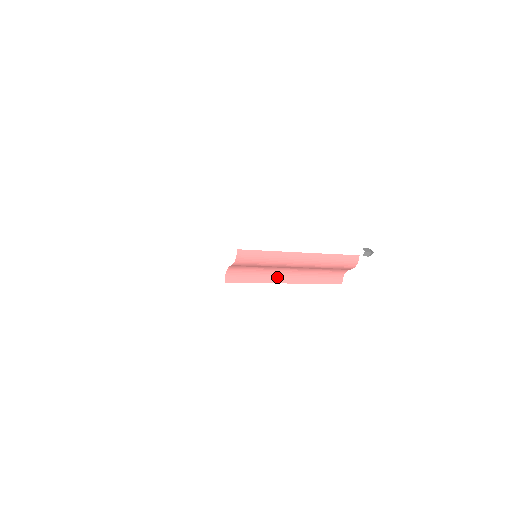
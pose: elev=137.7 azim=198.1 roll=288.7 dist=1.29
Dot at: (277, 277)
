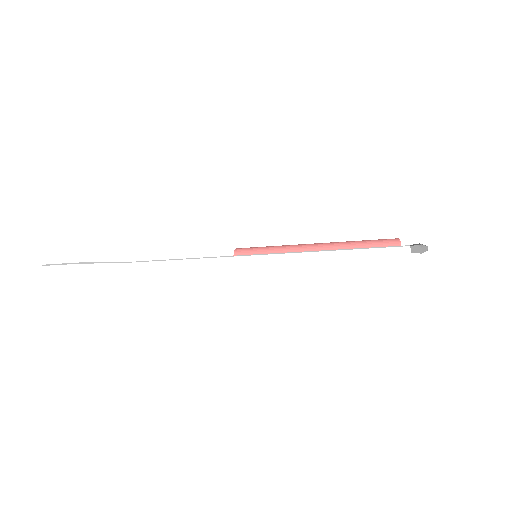
Dot at: occluded
